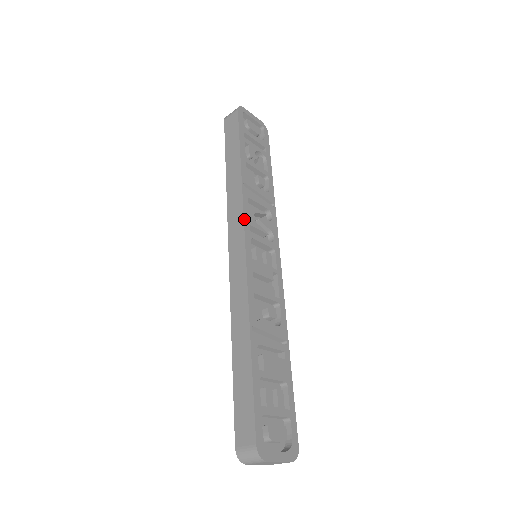
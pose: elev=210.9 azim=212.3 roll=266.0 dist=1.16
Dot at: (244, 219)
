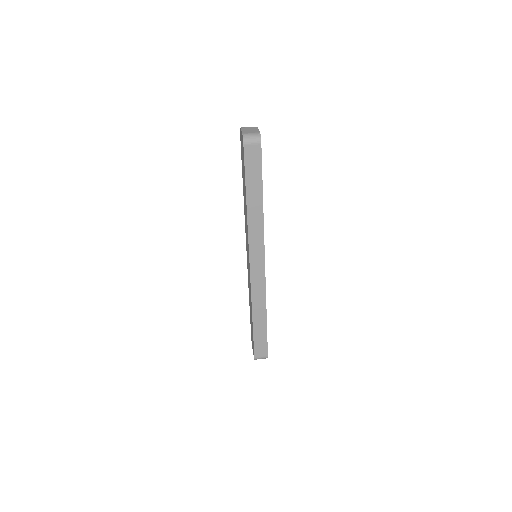
Dot at: (264, 248)
